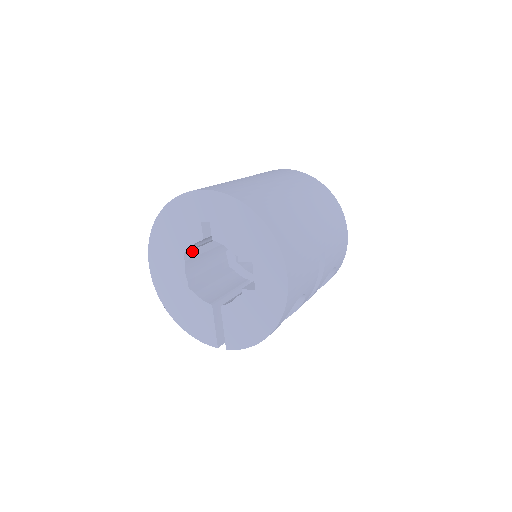
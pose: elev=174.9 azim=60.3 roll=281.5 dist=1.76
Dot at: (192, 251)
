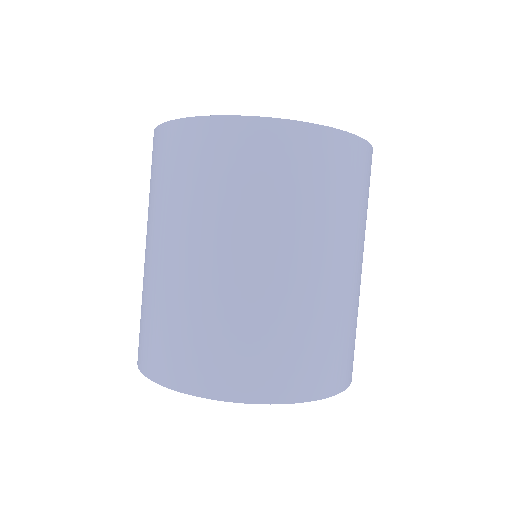
Dot at: occluded
